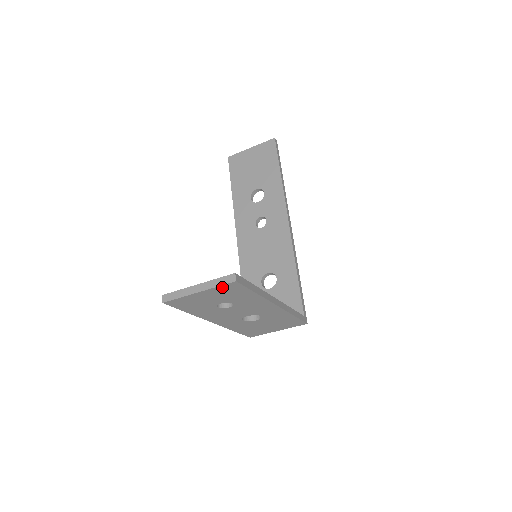
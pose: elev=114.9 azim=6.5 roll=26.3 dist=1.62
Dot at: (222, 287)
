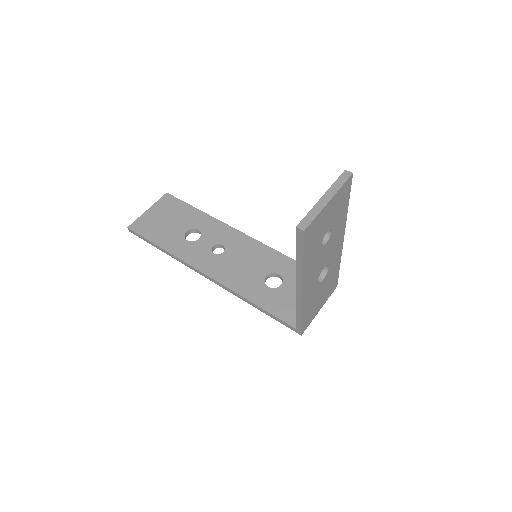
Dot at: (343, 188)
